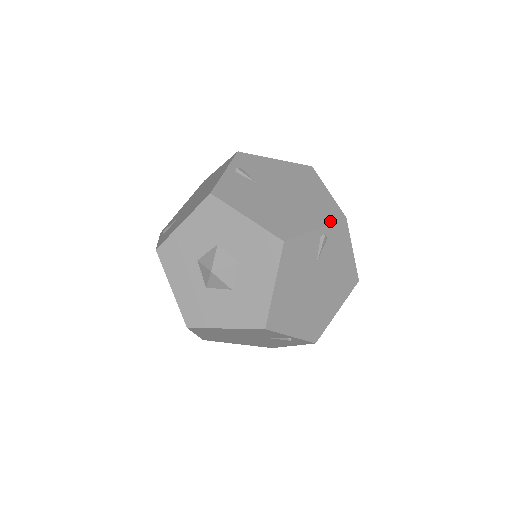
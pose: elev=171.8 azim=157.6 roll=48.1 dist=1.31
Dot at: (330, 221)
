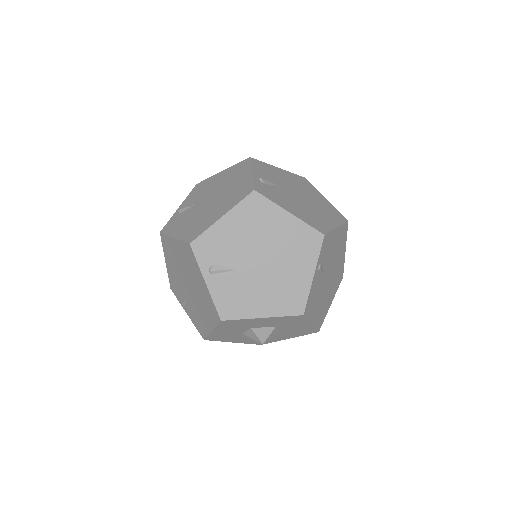
Dot at: (337, 289)
